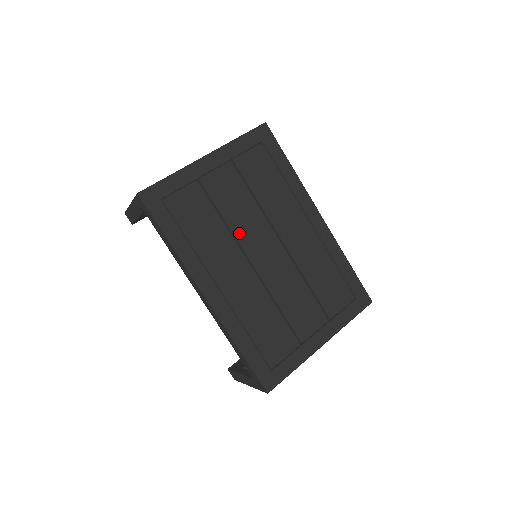
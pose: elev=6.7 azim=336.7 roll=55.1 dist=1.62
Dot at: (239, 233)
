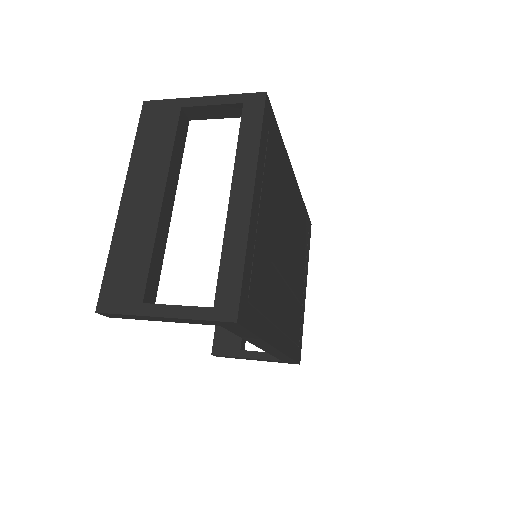
Dot at: (277, 260)
